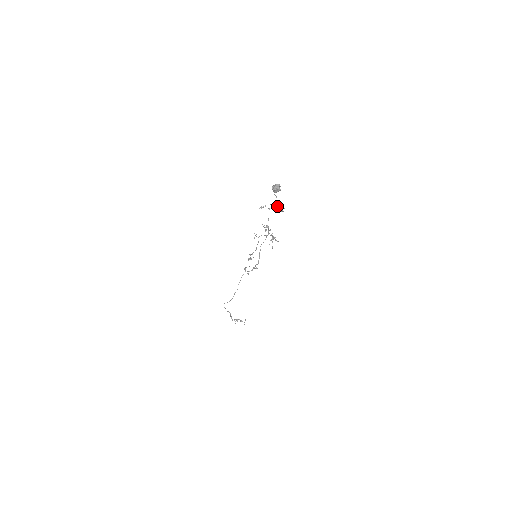
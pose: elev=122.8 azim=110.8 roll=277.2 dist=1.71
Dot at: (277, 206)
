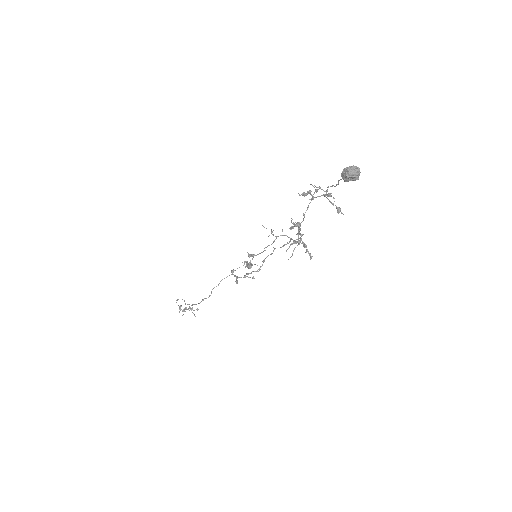
Dot at: (318, 187)
